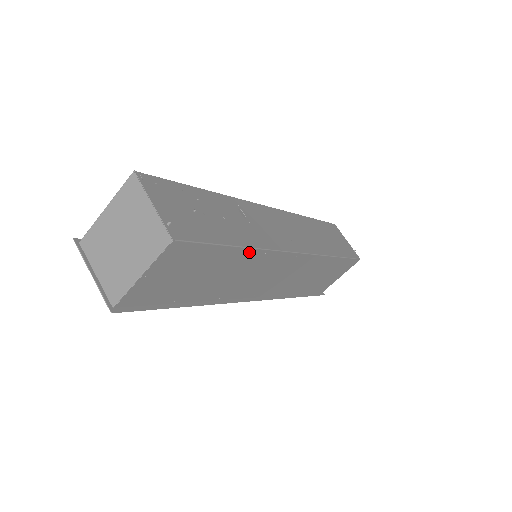
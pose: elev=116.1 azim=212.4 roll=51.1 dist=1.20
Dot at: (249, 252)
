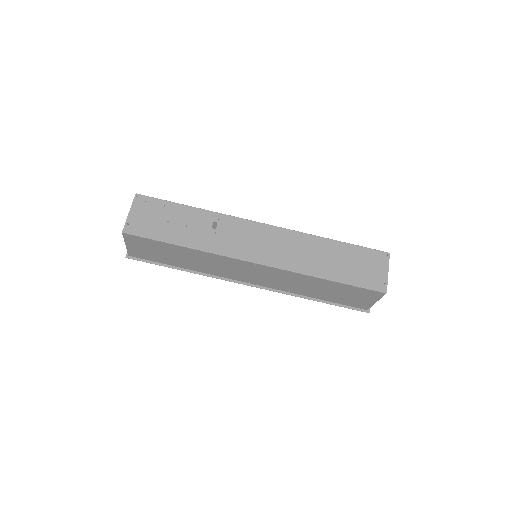
Dot at: (193, 250)
